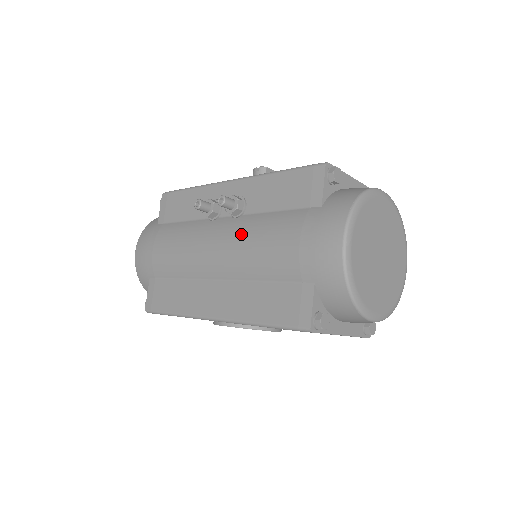
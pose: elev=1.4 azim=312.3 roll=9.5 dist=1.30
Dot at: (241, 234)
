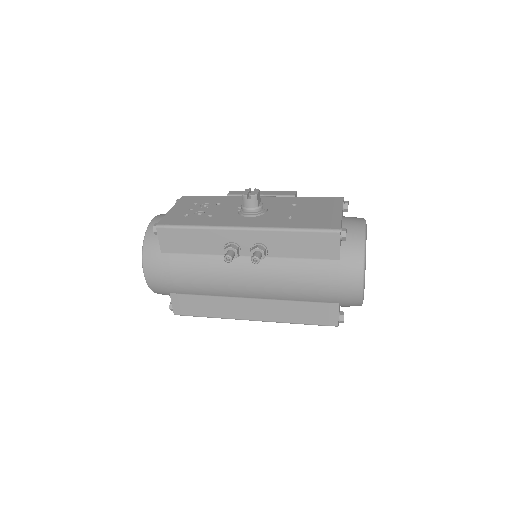
Dot at: (273, 276)
